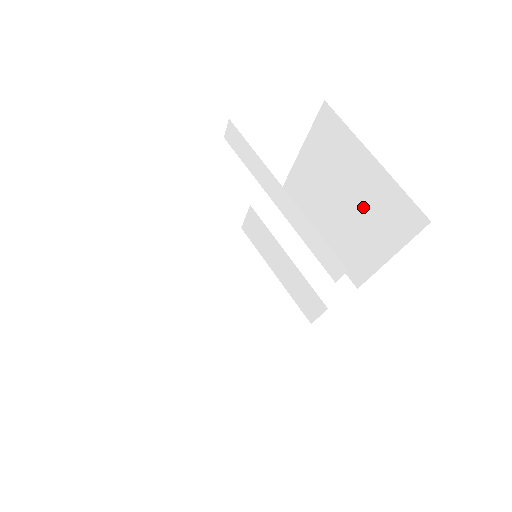
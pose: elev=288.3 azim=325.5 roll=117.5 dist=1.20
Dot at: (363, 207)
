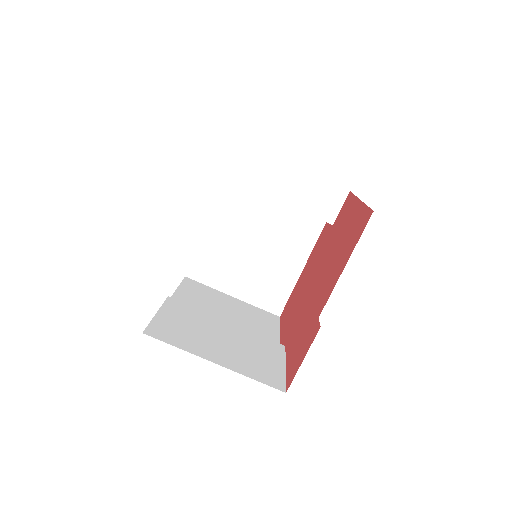
Dot at: occluded
